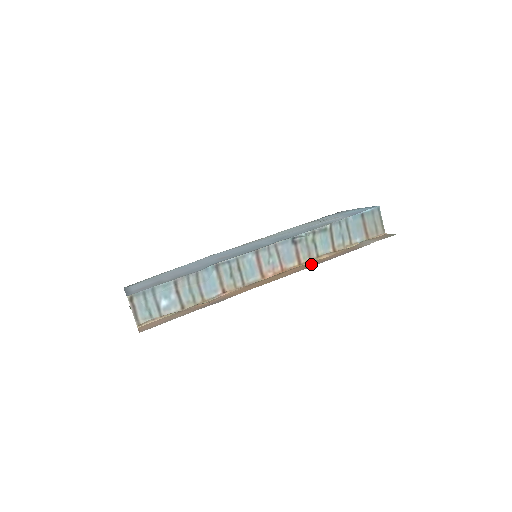
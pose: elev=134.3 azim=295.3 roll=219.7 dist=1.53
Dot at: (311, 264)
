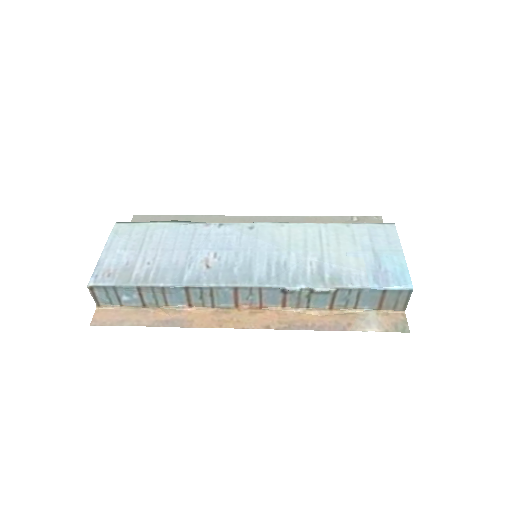
Dot at: (290, 321)
